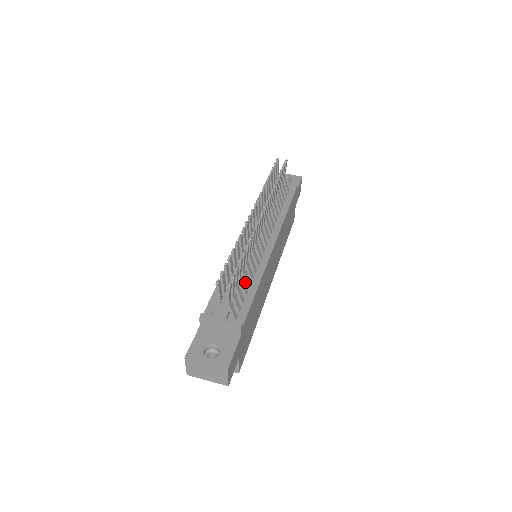
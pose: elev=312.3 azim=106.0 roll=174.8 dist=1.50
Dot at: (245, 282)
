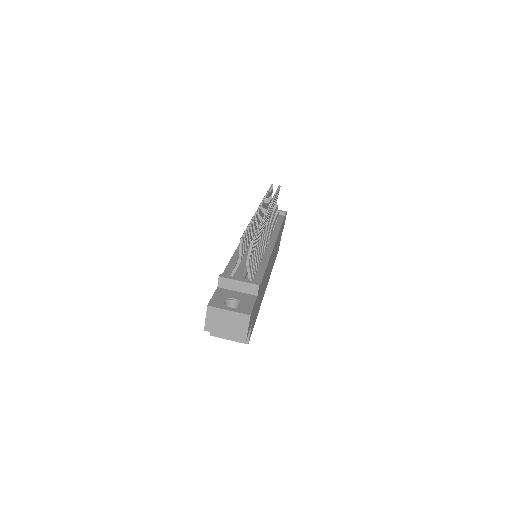
Dot at: occluded
